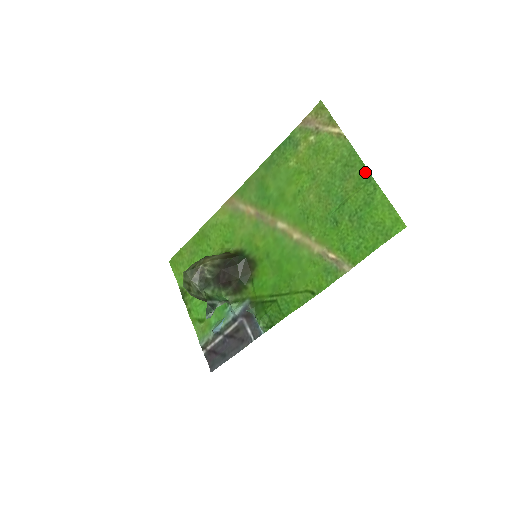
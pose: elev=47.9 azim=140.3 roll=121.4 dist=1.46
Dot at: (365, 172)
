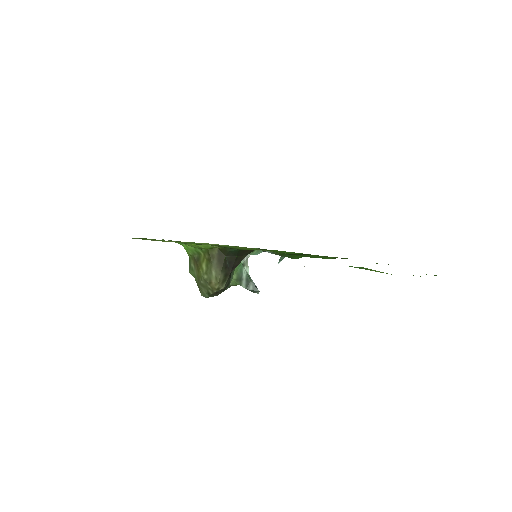
Dot at: occluded
